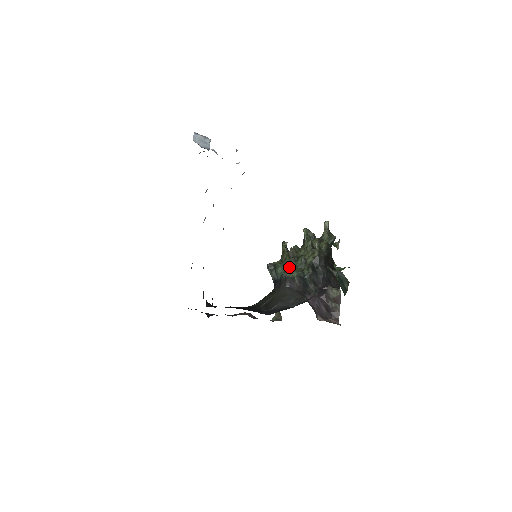
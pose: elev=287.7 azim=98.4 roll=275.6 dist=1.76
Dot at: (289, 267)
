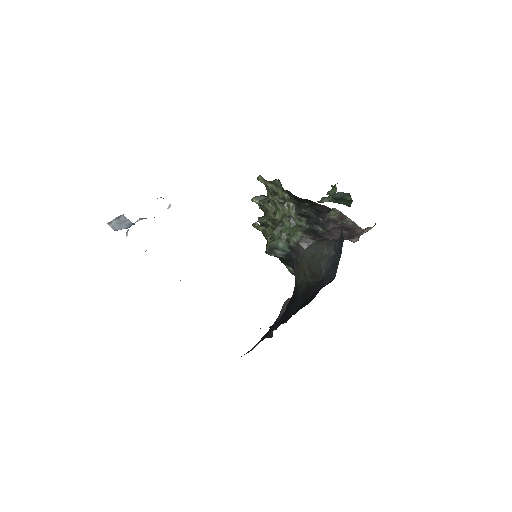
Dot at: (285, 235)
